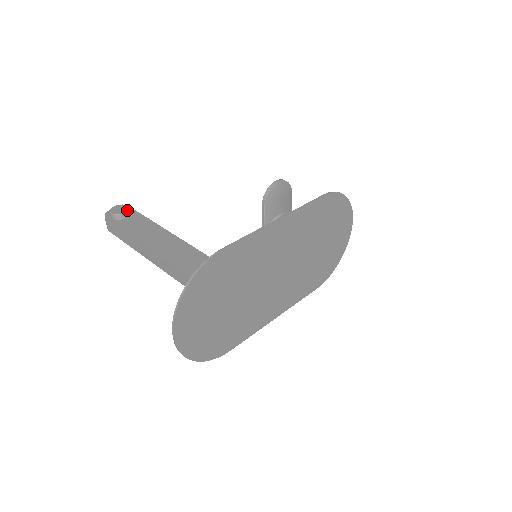
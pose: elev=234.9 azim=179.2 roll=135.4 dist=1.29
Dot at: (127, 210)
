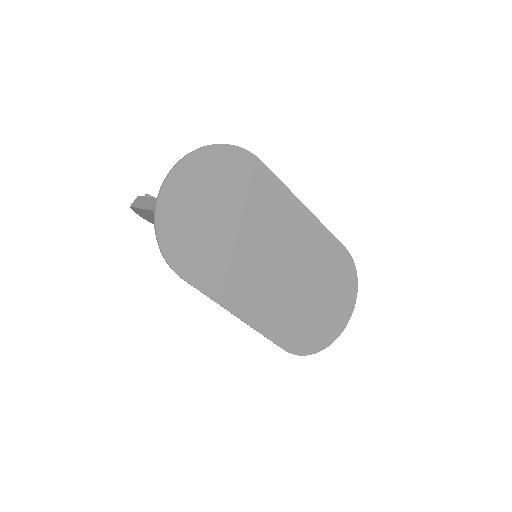
Dot at: occluded
